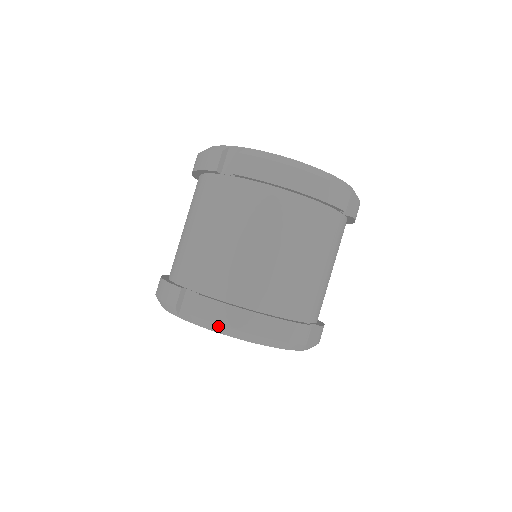
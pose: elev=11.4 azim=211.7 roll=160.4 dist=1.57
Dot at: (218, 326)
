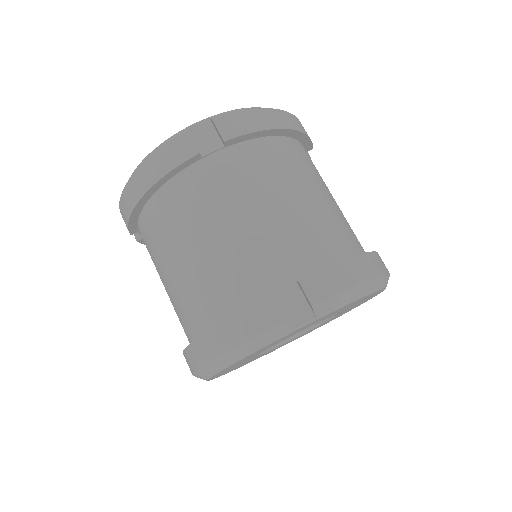
Dot at: (347, 293)
